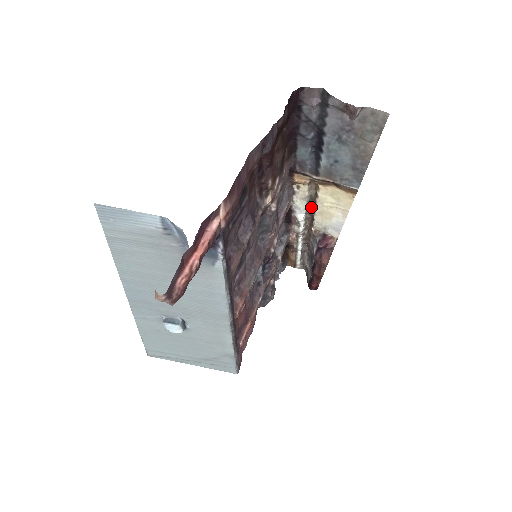
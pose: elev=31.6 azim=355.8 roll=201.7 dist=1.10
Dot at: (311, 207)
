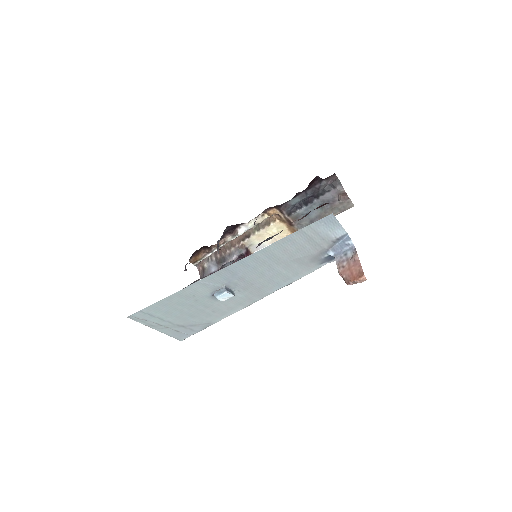
Dot at: (252, 229)
